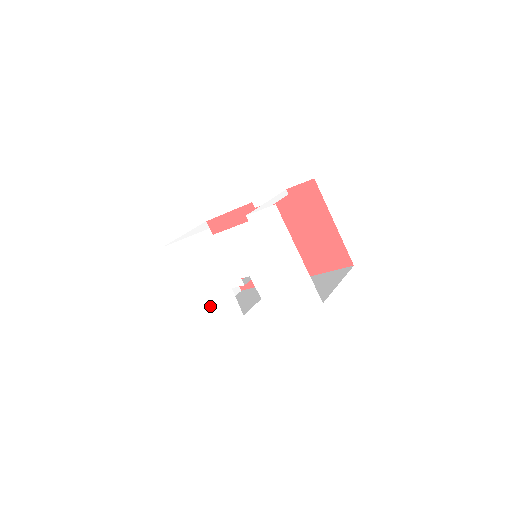
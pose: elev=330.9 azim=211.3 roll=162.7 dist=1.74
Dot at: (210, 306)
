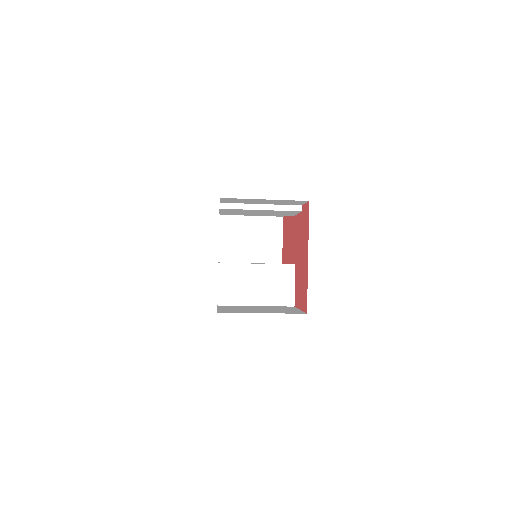
Dot at: occluded
